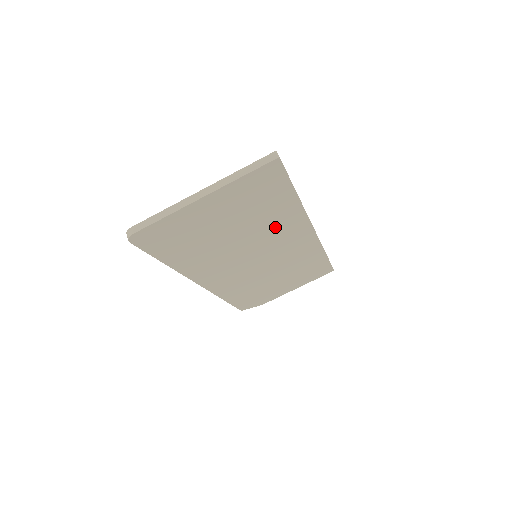
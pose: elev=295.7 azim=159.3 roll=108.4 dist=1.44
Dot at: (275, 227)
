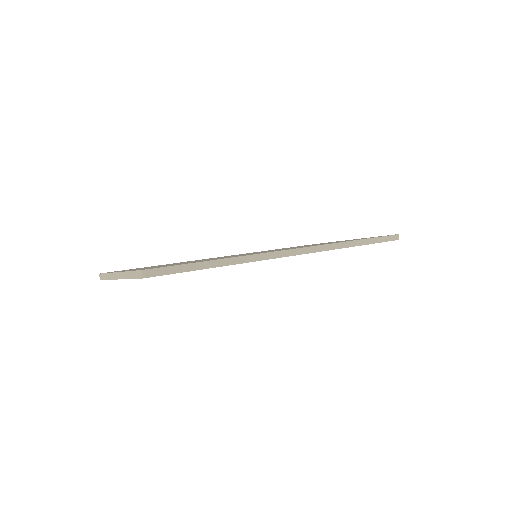
Dot at: occluded
